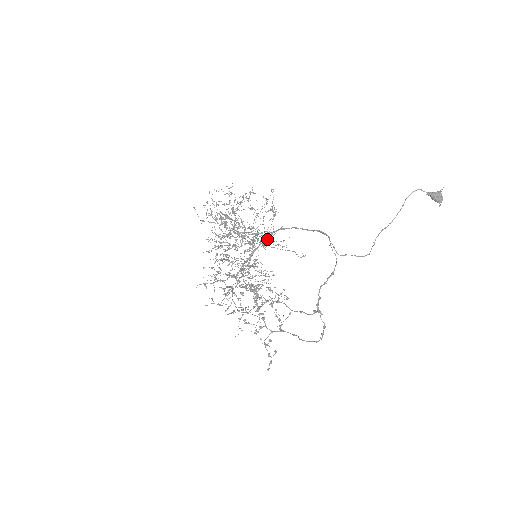
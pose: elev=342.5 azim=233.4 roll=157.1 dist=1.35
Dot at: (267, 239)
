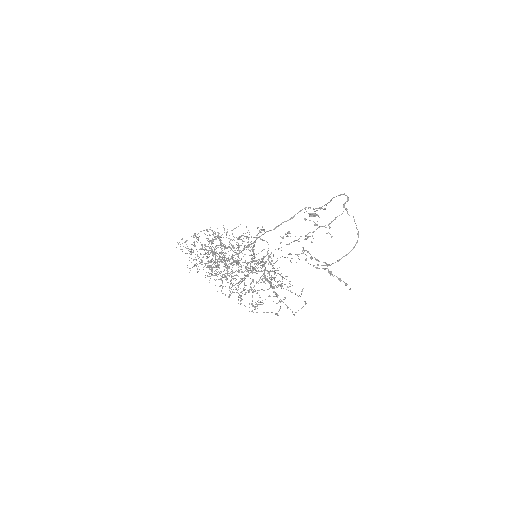
Dot at: (254, 245)
